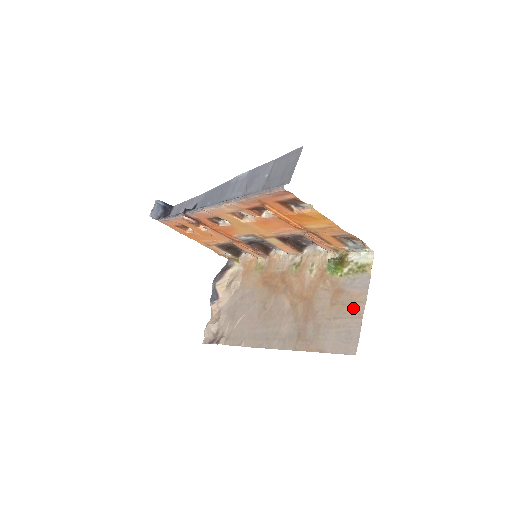
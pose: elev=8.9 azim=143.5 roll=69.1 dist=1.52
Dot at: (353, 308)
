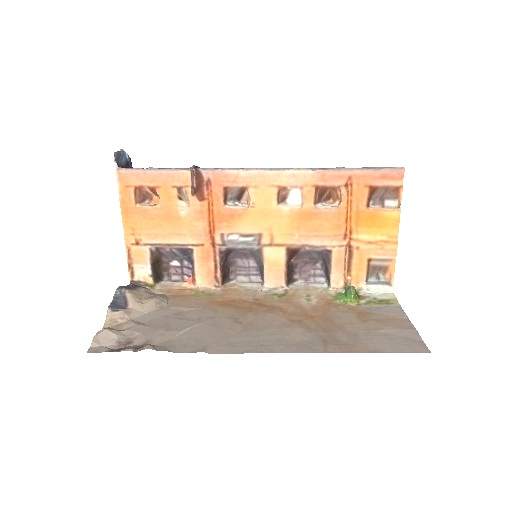
Dot at: (397, 323)
